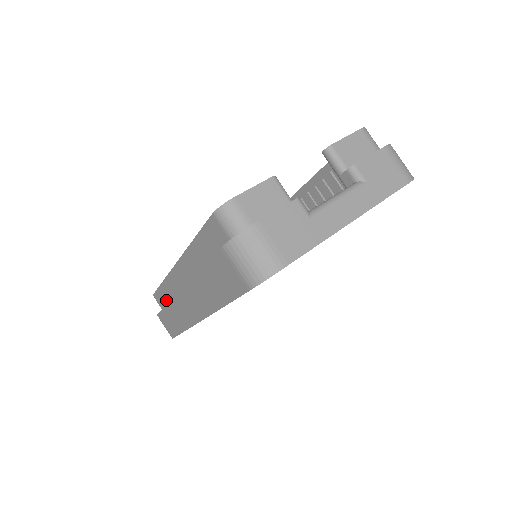
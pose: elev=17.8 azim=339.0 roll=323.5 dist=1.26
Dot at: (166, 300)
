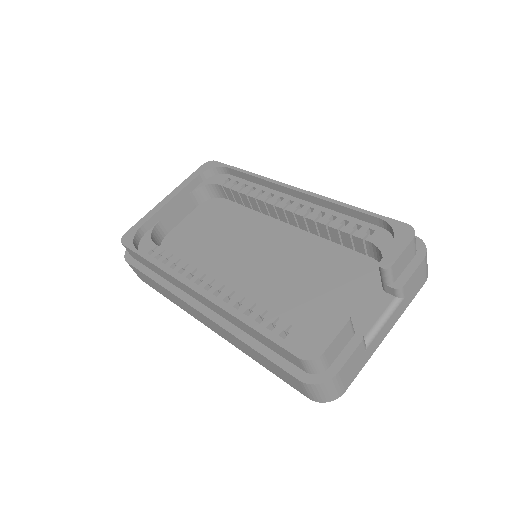
Dot at: (148, 266)
